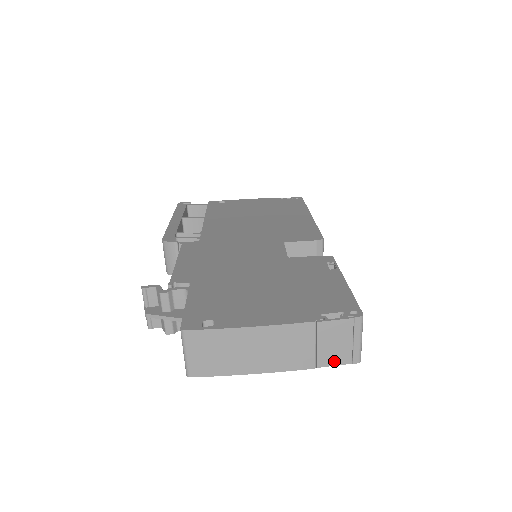
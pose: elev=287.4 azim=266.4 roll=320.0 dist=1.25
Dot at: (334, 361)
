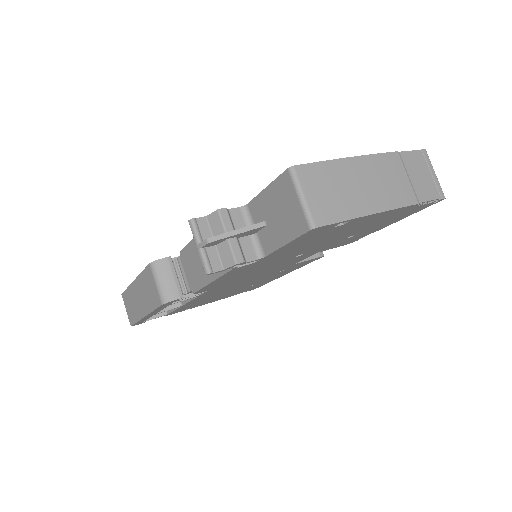
Dot at: (428, 195)
